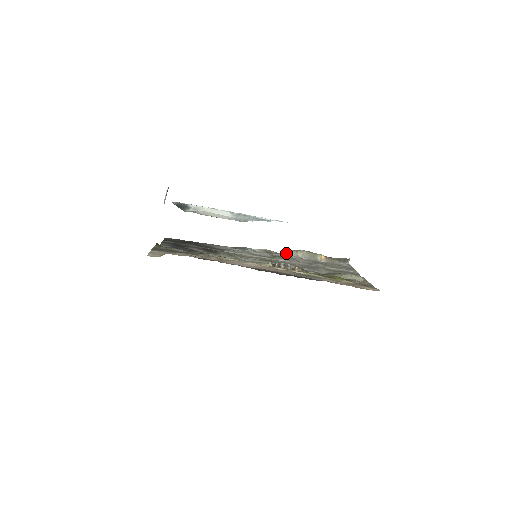
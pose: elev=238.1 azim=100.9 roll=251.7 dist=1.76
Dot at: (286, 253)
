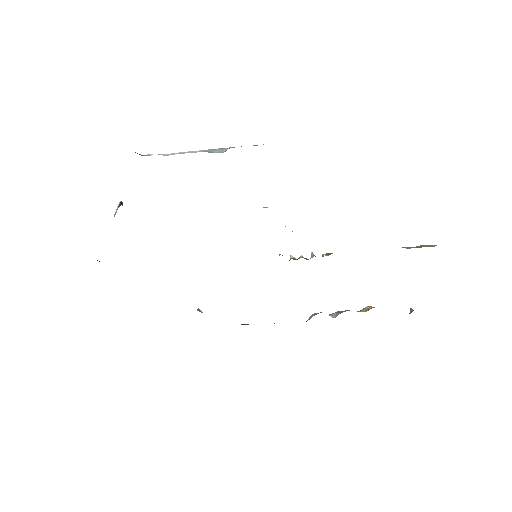
Dot at: (310, 317)
